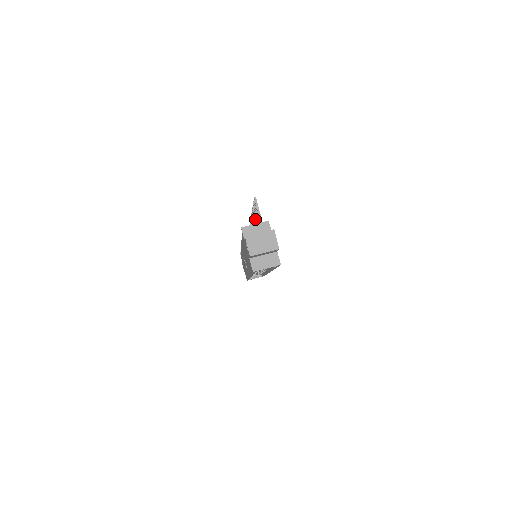
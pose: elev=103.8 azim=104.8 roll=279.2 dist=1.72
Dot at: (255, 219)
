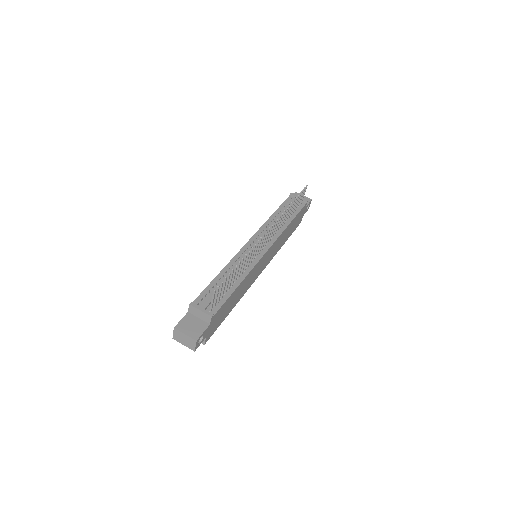
Dot at: occluded
